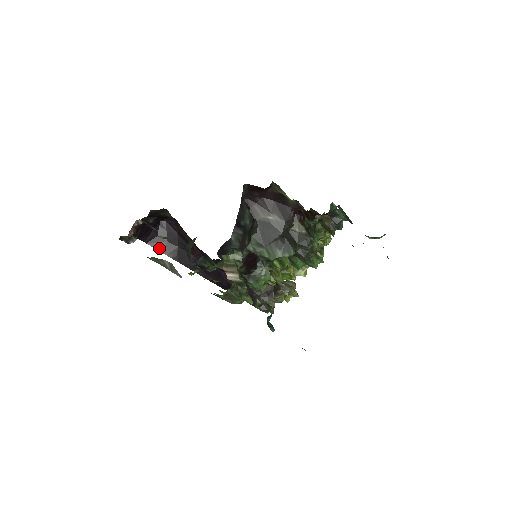
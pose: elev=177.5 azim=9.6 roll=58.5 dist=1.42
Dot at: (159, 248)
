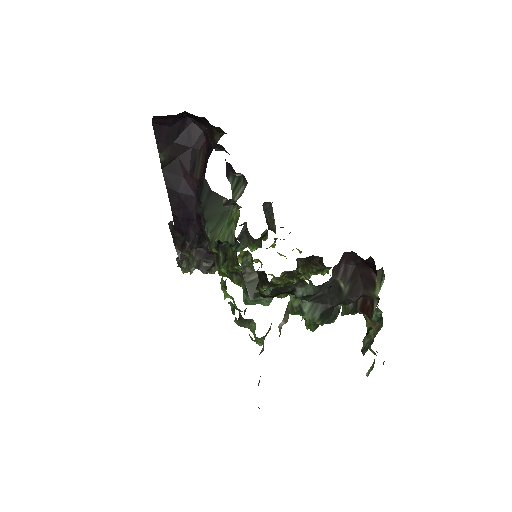
Dot at: (159, 140)
